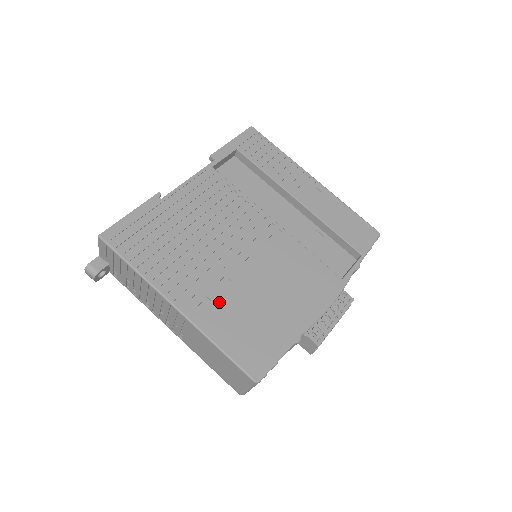
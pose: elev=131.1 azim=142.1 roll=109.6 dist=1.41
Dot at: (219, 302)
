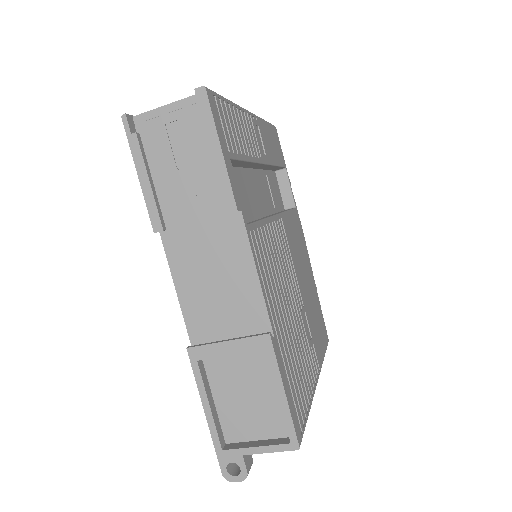
Dot at: (313, 336)
